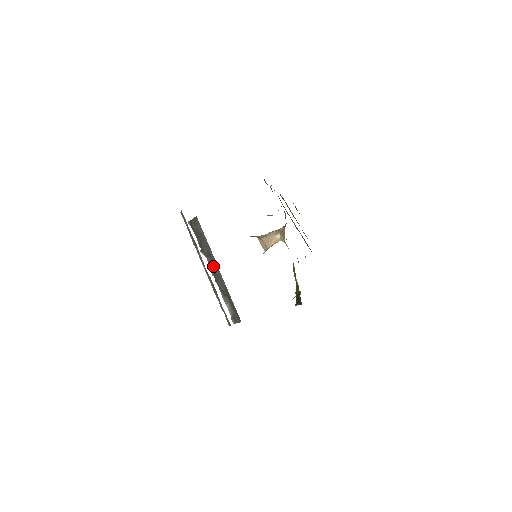
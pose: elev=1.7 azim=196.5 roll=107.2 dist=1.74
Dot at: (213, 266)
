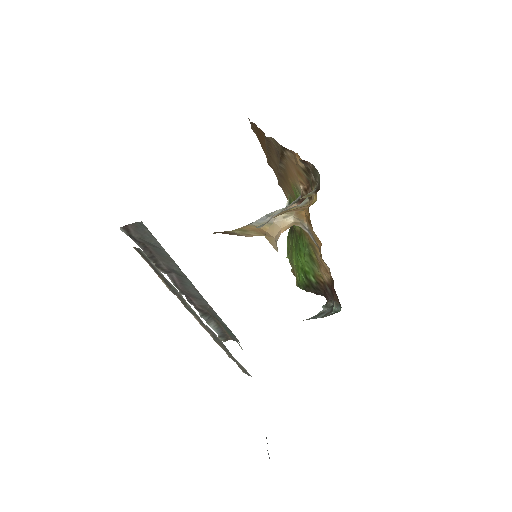
Dot at: (183, 285)
